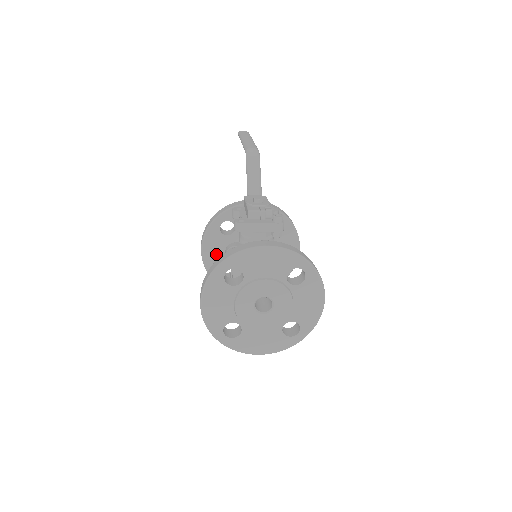
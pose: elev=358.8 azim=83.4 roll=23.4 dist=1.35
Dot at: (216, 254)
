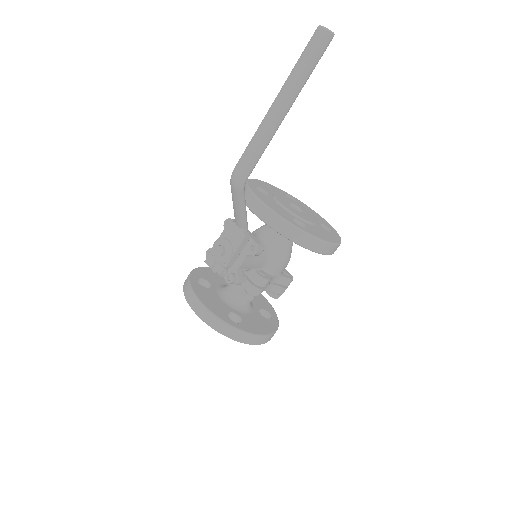
Dot at: occluded
